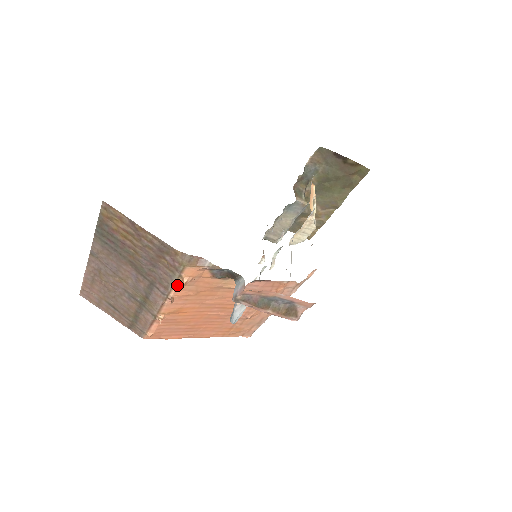
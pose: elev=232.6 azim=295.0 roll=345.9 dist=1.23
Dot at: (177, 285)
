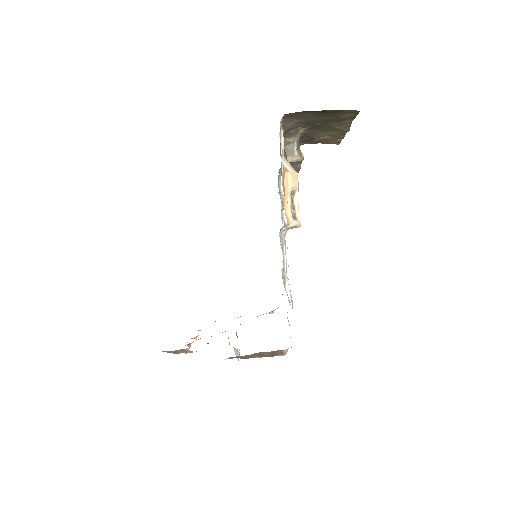
Dot at: occluded
